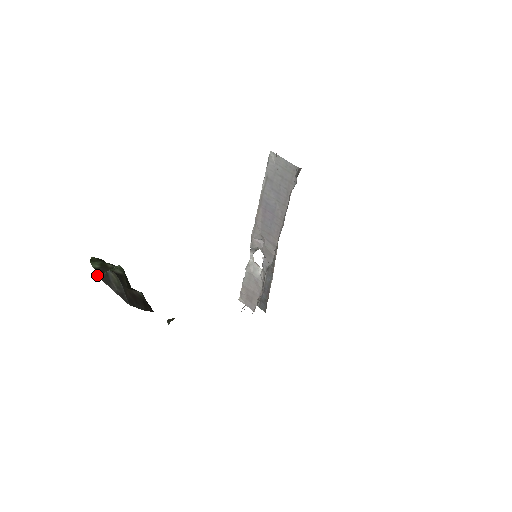
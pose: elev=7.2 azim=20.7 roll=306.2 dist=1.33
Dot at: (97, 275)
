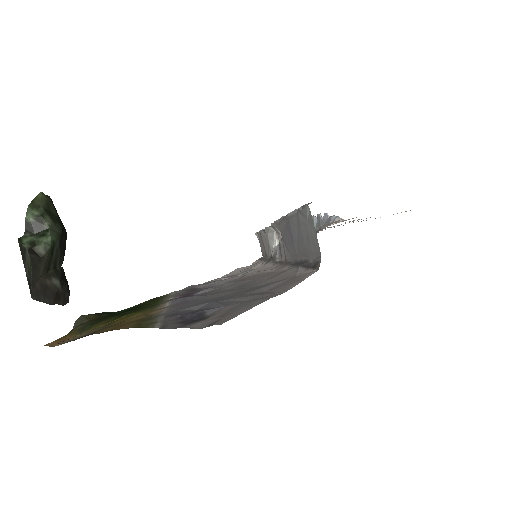
Dot at: (18, 240)
